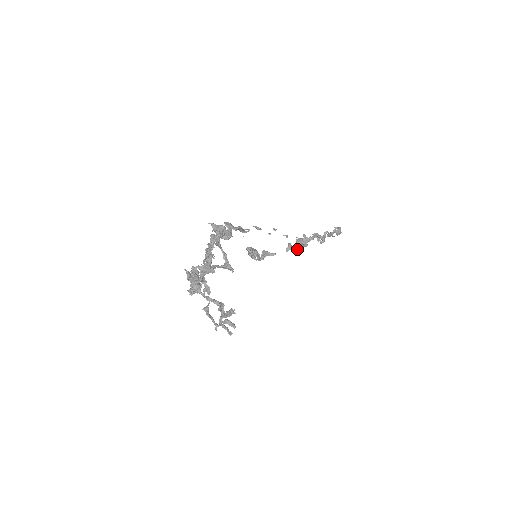
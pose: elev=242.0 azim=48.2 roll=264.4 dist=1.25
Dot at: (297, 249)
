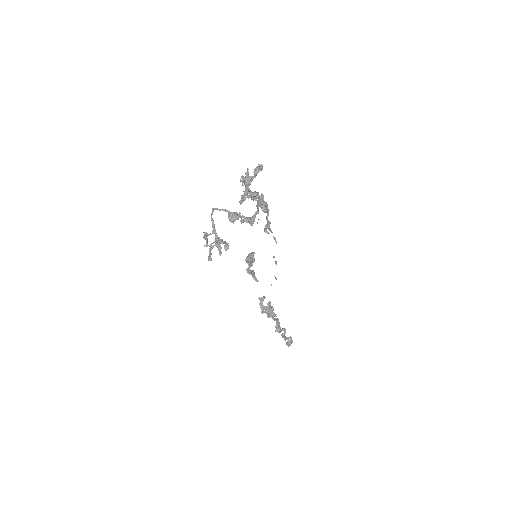
Dot at: (263, 309)
